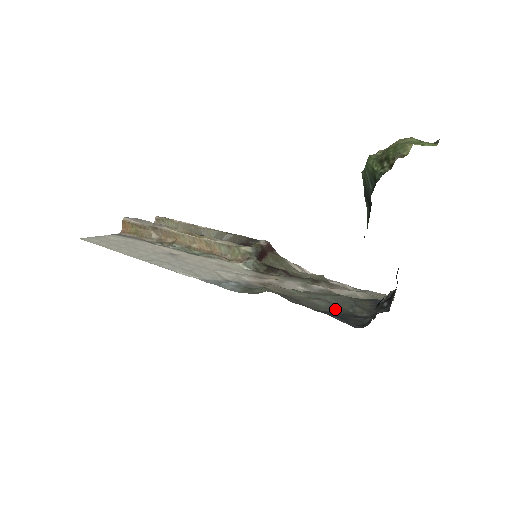
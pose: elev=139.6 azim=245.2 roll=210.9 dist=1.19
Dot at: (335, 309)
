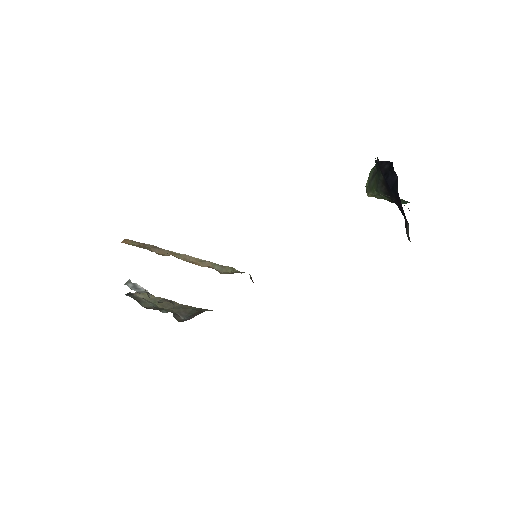
Dot at: occluded
